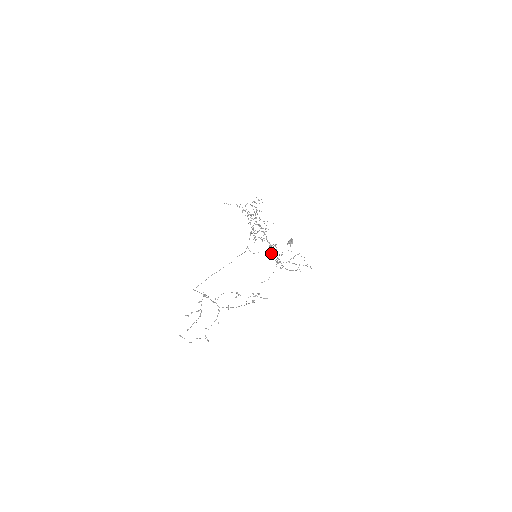
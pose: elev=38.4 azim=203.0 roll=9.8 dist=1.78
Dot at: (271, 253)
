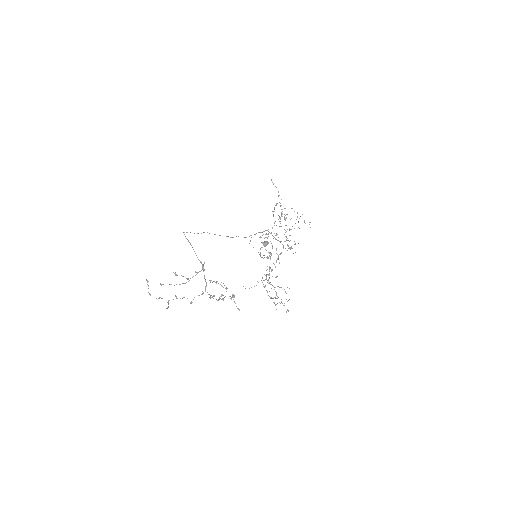
Dot at: (270, 267)
